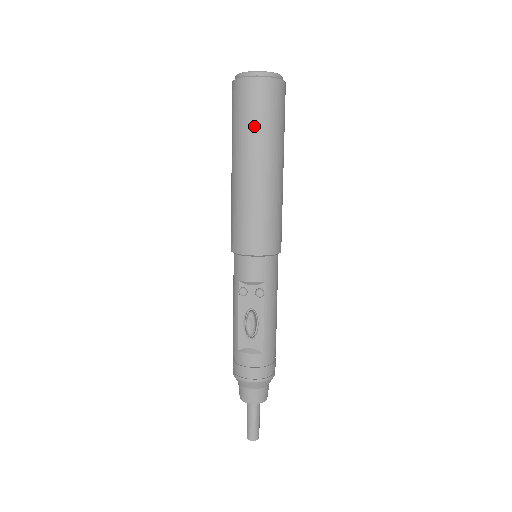
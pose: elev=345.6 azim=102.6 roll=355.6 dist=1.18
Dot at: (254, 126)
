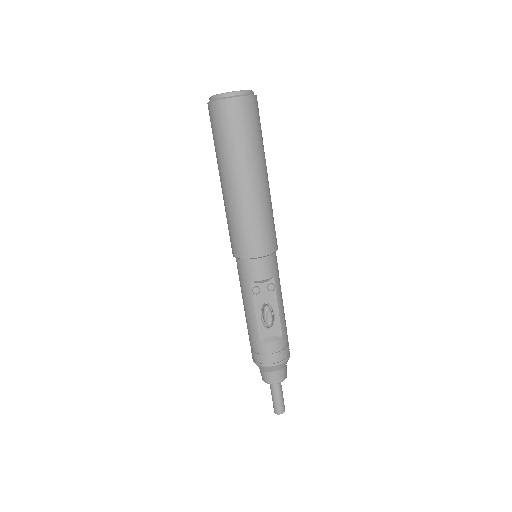
Dot at: (244, 142)
